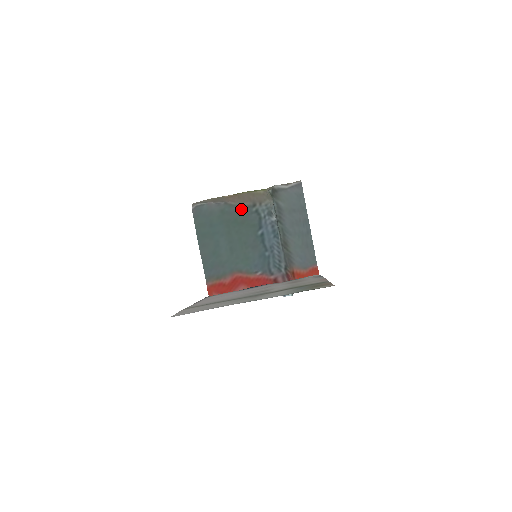
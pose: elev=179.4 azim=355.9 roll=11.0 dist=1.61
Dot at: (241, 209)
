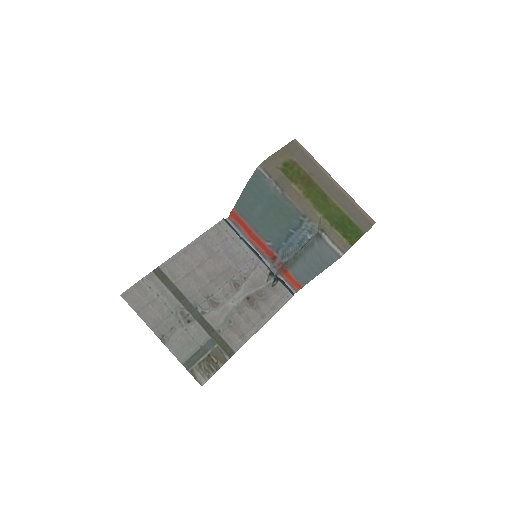
Dot at: (292, 208)
